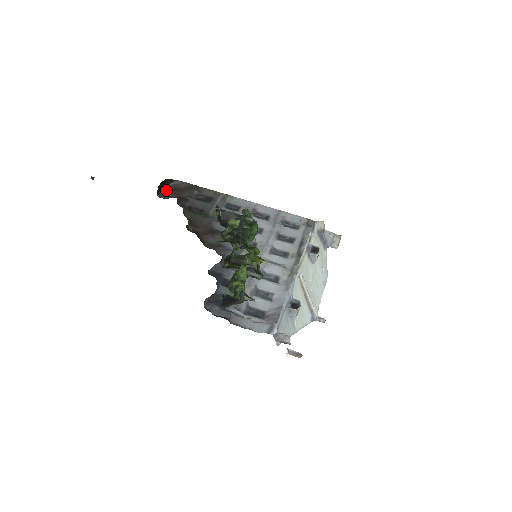
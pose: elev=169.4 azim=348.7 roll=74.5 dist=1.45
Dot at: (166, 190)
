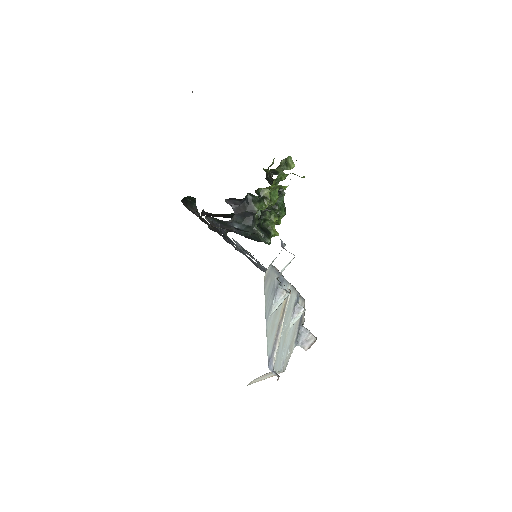
Dot at: (187, 208)
